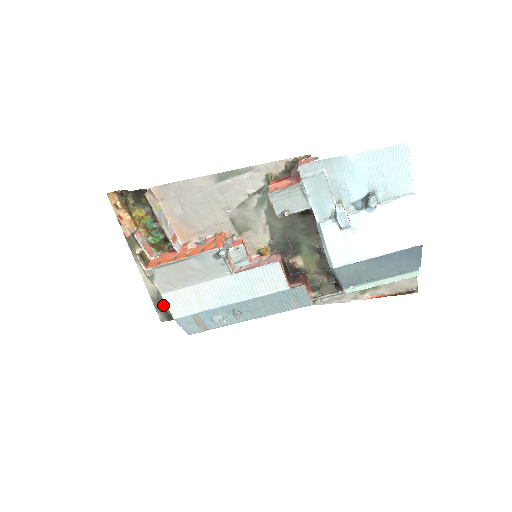
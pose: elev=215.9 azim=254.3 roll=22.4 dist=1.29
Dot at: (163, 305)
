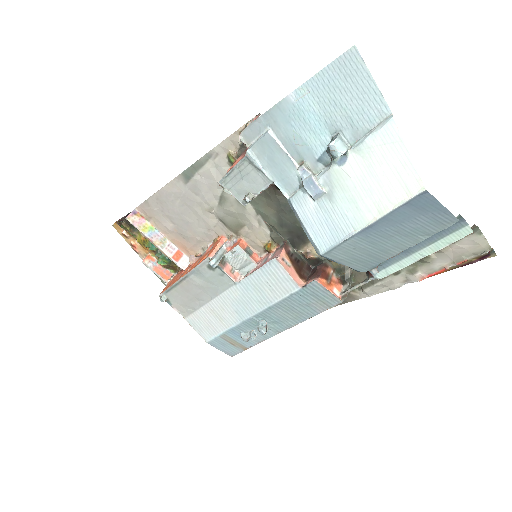
Dot at: occluded
